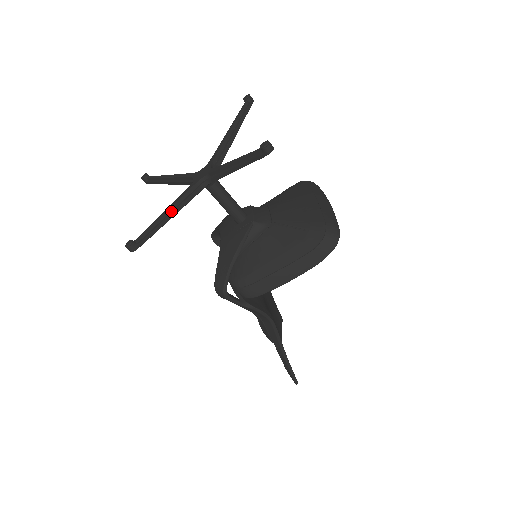
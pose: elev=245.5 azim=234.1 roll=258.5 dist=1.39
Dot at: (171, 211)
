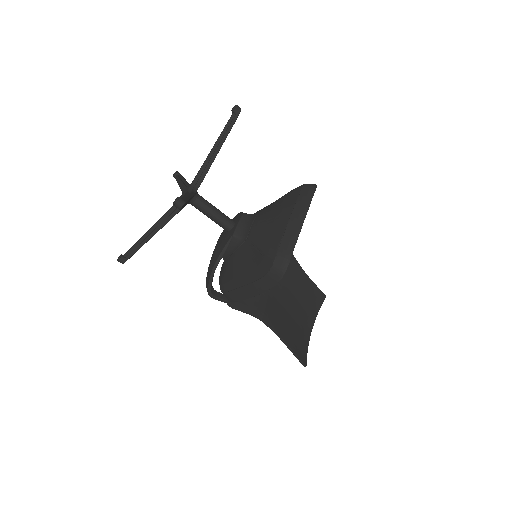
Dot at: (154, 229)
